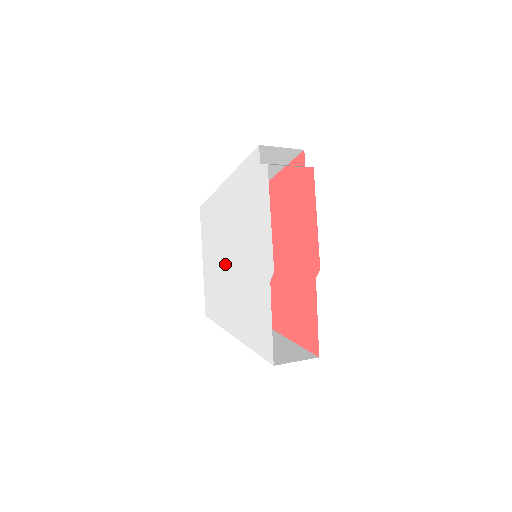
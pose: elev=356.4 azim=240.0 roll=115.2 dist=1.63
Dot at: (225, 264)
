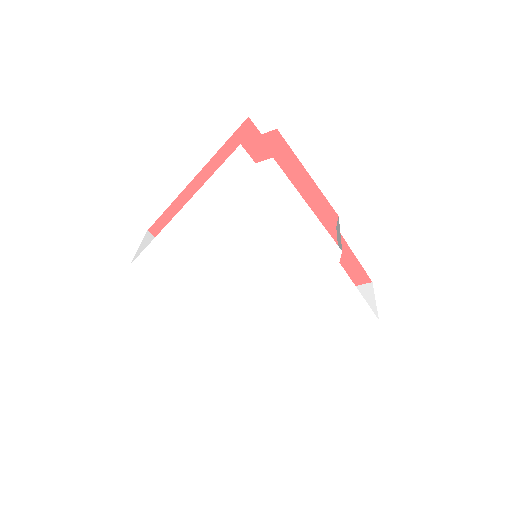
Dot at: (237, 290)
